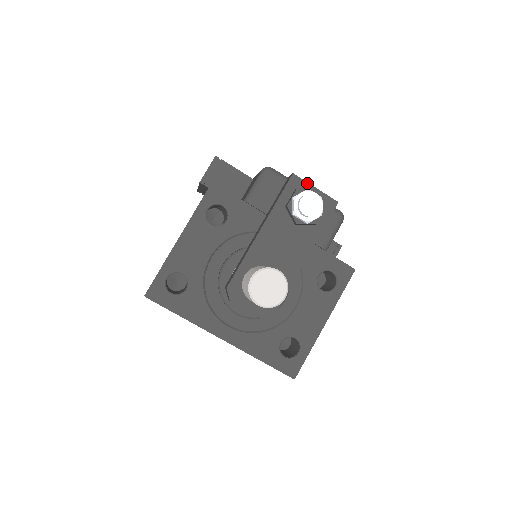
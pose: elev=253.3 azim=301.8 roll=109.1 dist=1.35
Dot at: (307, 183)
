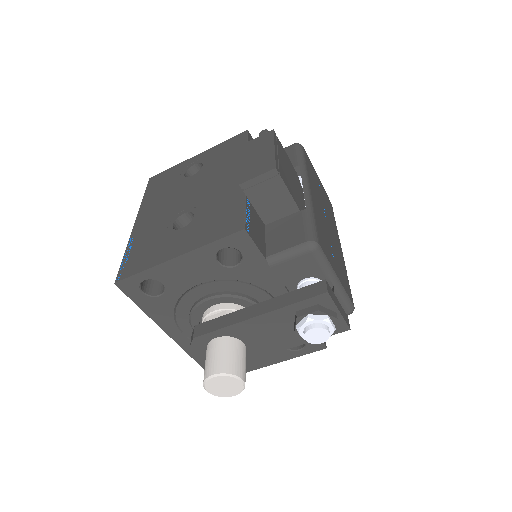
Dot at: (334, 305)
